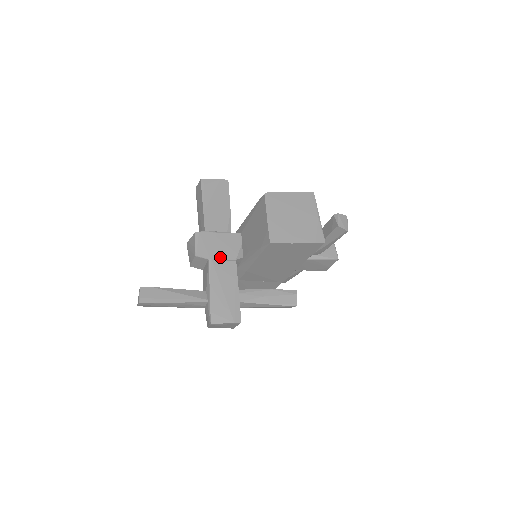
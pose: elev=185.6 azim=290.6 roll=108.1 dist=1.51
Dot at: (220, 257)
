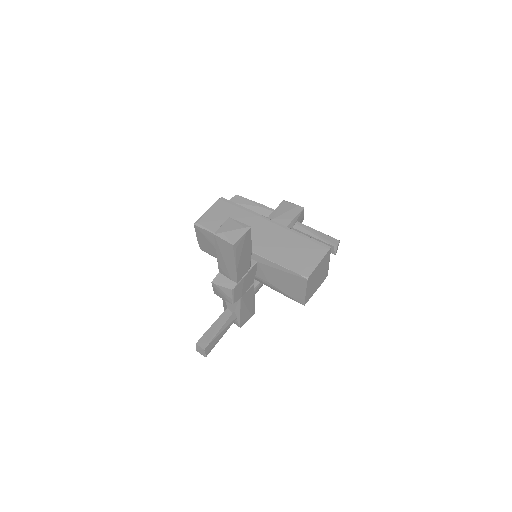
Dot at: (246, 291)
